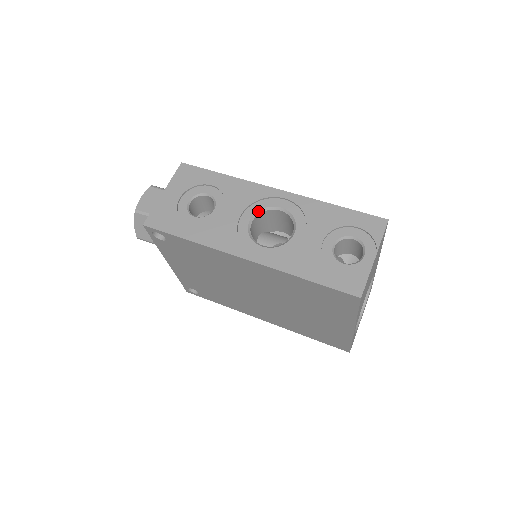
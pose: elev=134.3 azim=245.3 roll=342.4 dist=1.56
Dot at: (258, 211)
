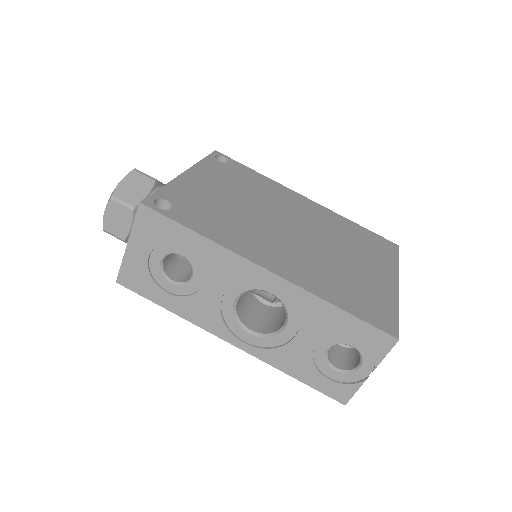
Dot at: (244, 292)
